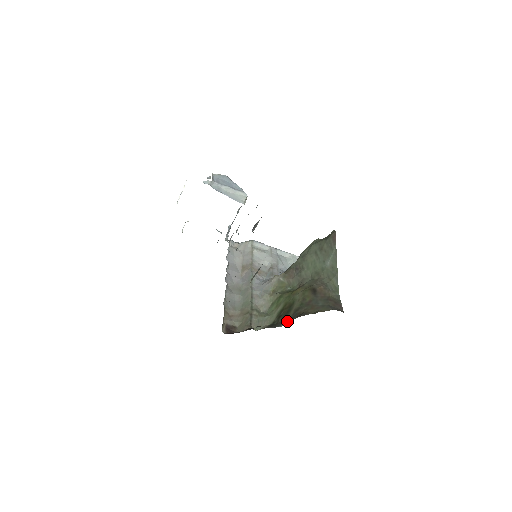
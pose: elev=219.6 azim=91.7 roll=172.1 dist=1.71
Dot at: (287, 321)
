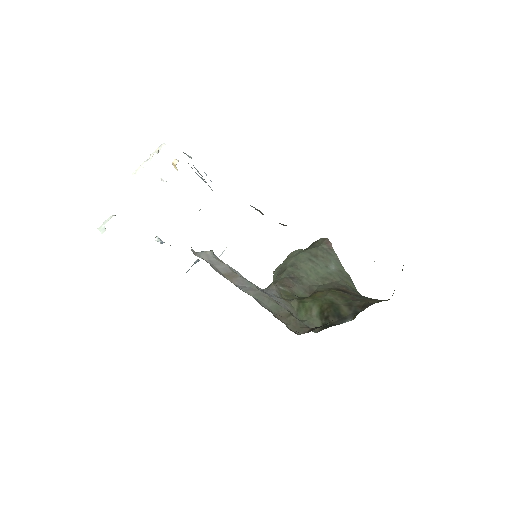
Dot at: (351, 315)
